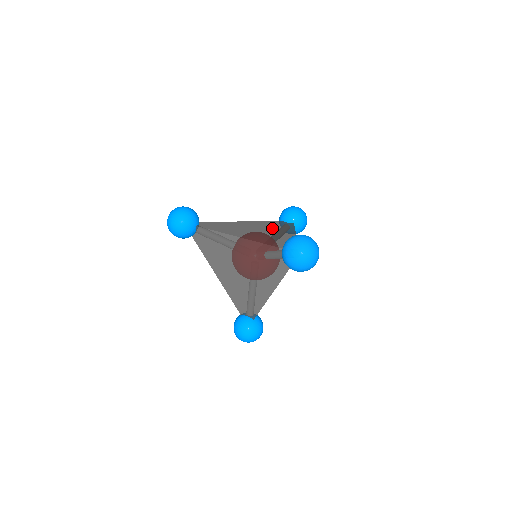
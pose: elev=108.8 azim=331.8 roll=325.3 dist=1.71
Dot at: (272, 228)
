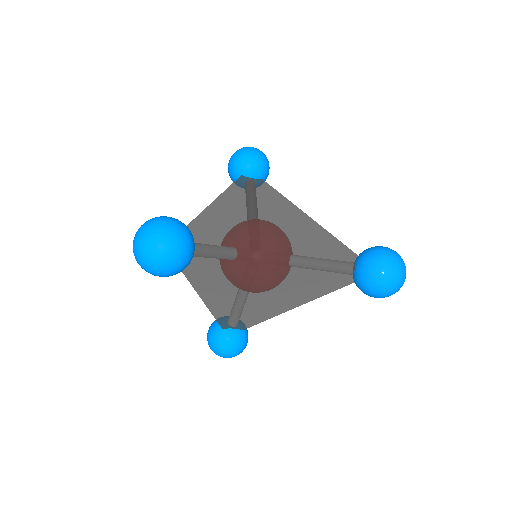
Dot at: (268, 207)
